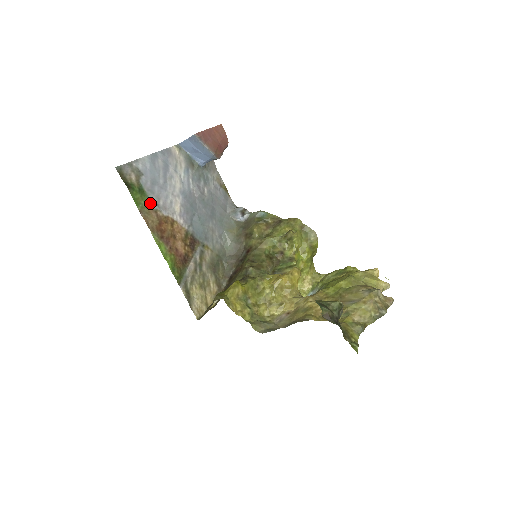
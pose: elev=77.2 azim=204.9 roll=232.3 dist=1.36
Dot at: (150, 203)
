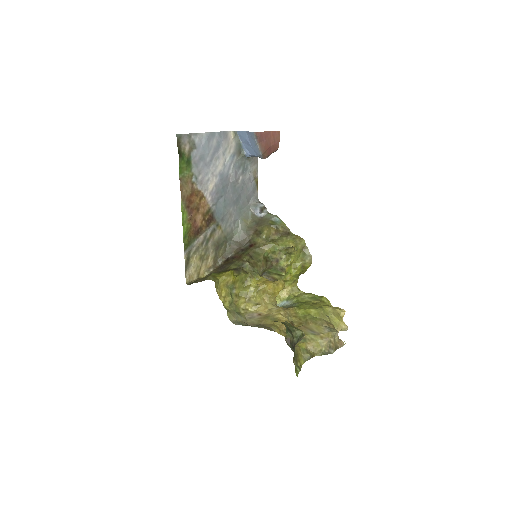
Dot at: (191, 175)
